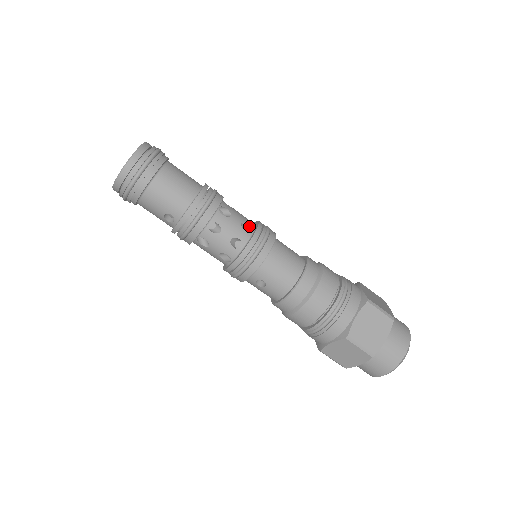
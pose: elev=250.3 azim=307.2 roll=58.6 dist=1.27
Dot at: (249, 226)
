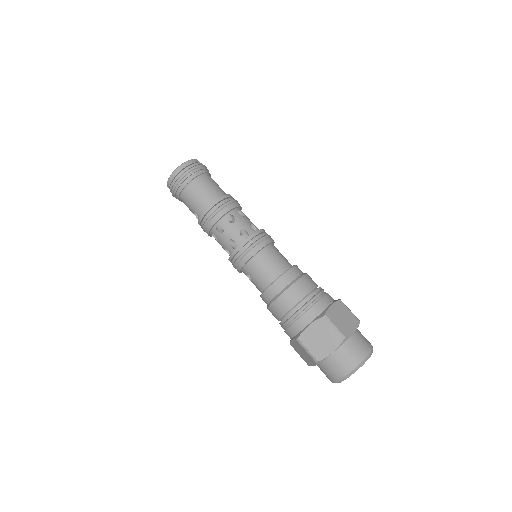
Dot at: (248, 232)
